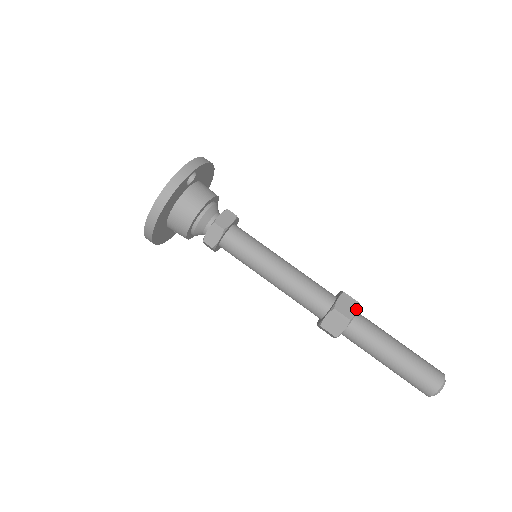
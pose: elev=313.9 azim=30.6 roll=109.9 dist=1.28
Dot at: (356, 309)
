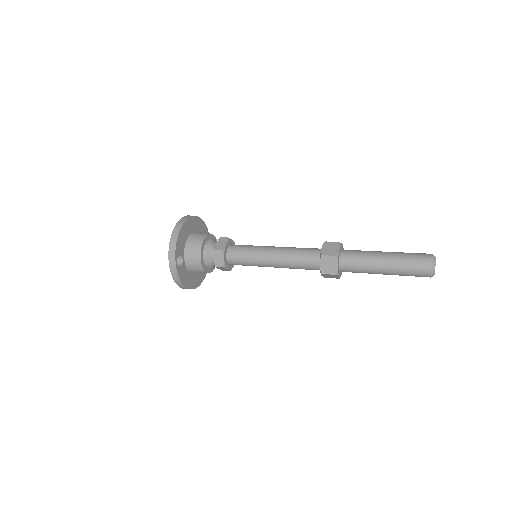
Dot at: (336, 263)
